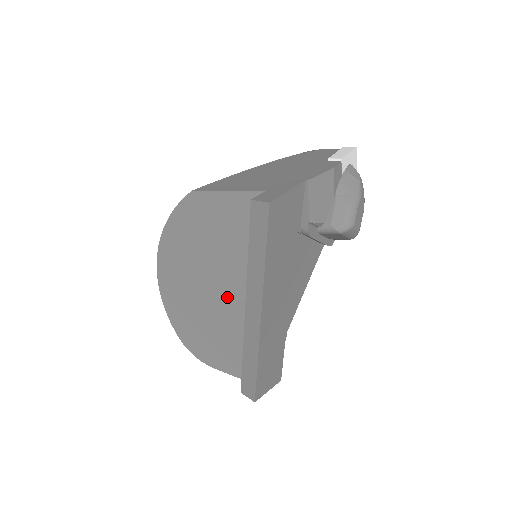
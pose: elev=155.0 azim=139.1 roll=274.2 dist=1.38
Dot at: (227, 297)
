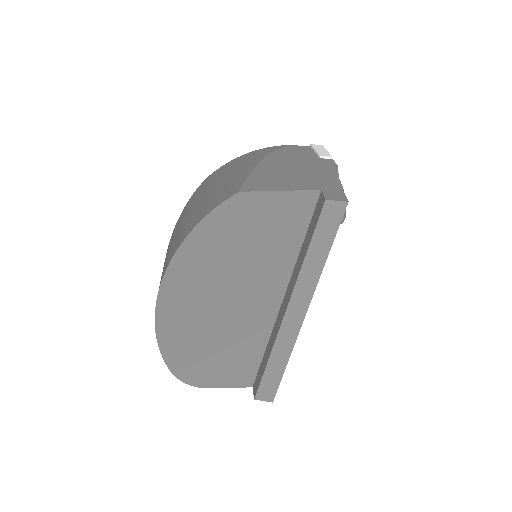
Dot at: (249, 304)
